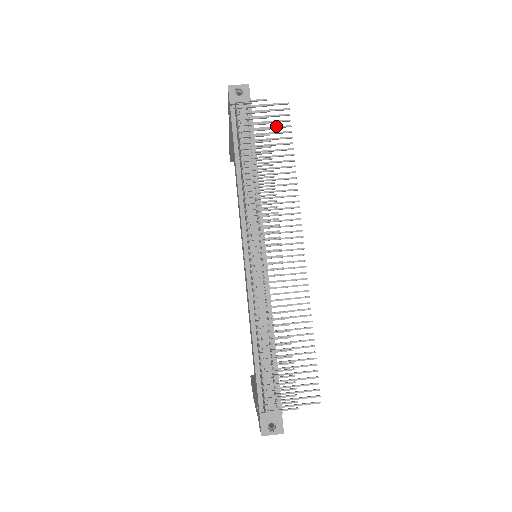
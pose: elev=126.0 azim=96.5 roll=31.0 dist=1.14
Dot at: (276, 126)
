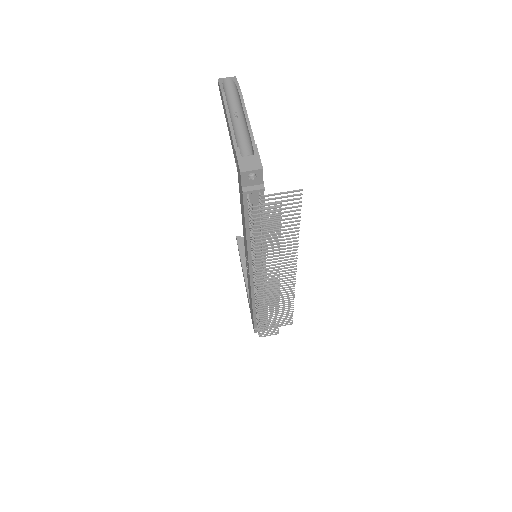
Dot at: (287, 208)
